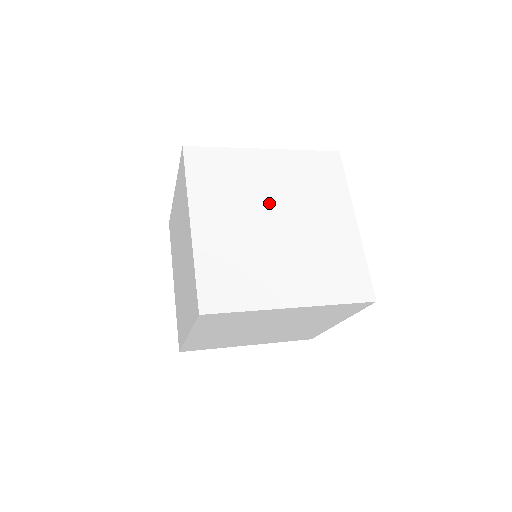
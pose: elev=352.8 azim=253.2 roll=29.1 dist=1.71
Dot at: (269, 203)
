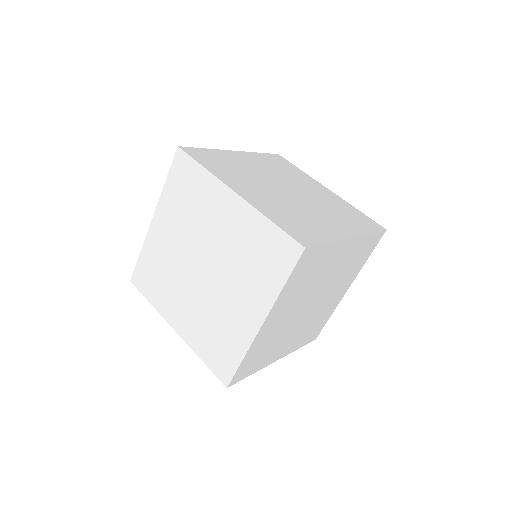
Dot at: (318, 290)
